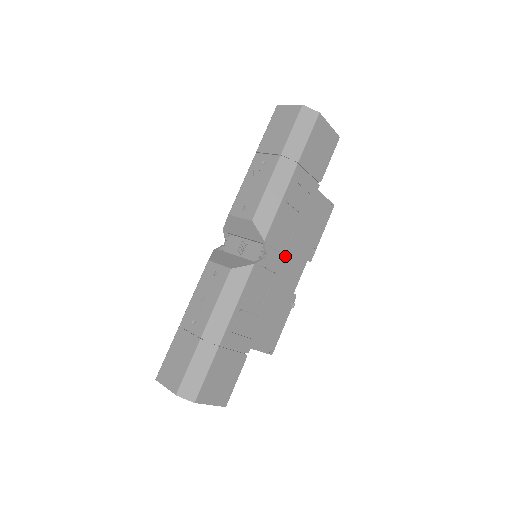
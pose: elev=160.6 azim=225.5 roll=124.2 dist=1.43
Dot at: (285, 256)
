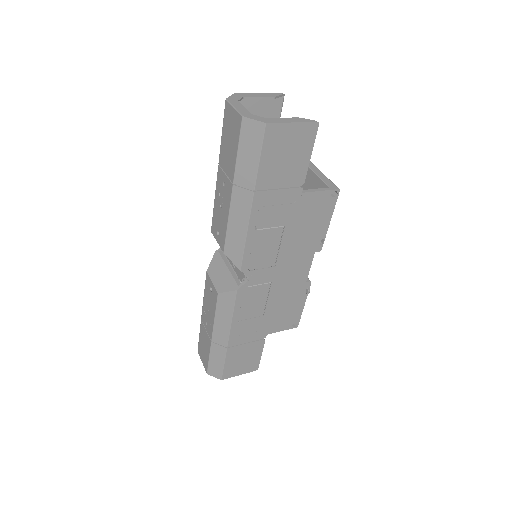
Dot at: (278, 265)
